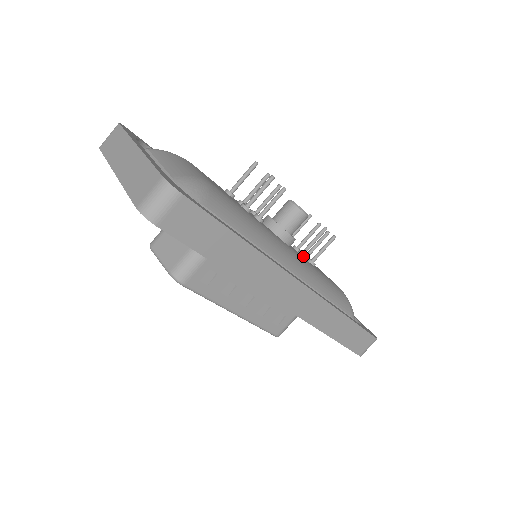
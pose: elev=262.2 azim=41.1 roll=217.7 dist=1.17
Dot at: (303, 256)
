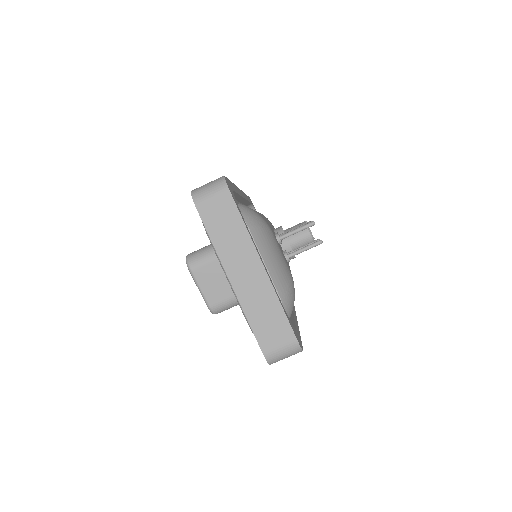
Dot at: occluded
